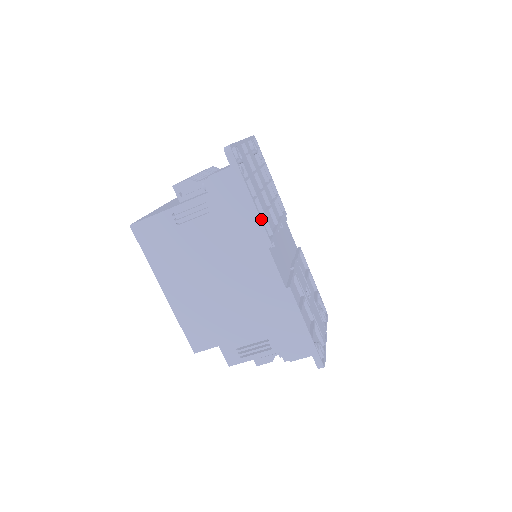
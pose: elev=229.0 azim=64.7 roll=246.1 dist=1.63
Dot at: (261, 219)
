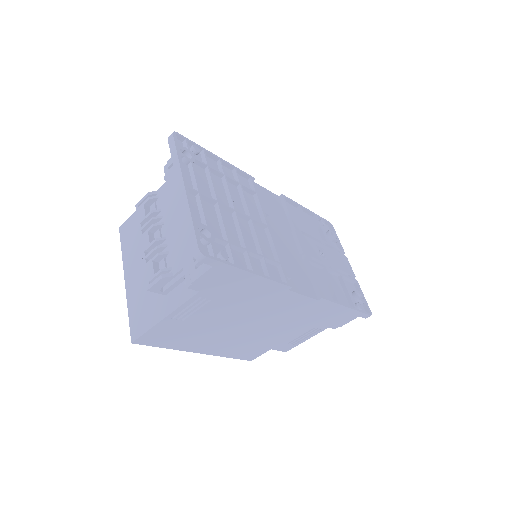
Dot at: (270, 278)
